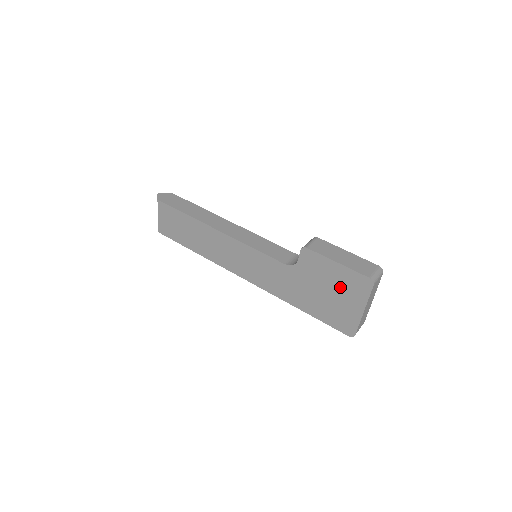
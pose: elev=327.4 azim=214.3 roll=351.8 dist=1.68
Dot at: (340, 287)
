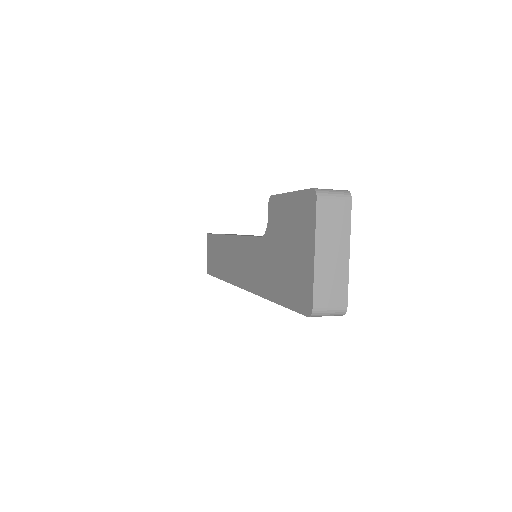
Dot at: (294, 230)
